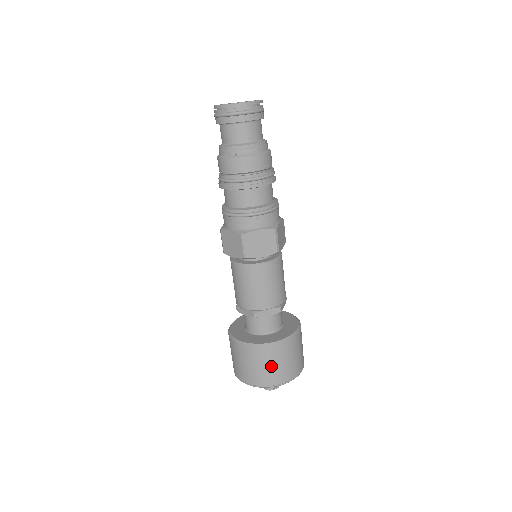
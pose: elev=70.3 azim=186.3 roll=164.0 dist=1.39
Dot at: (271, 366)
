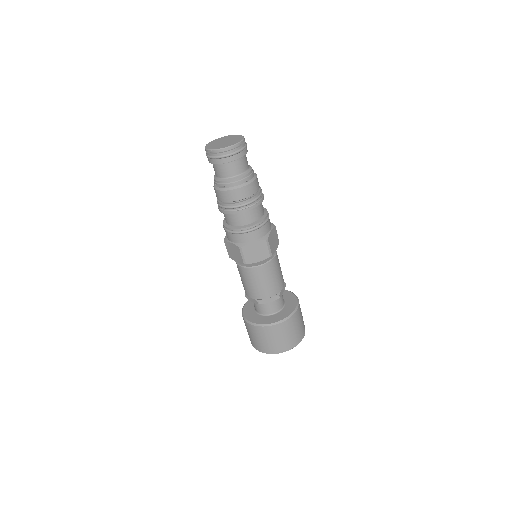
Dot at: (300, 324)
